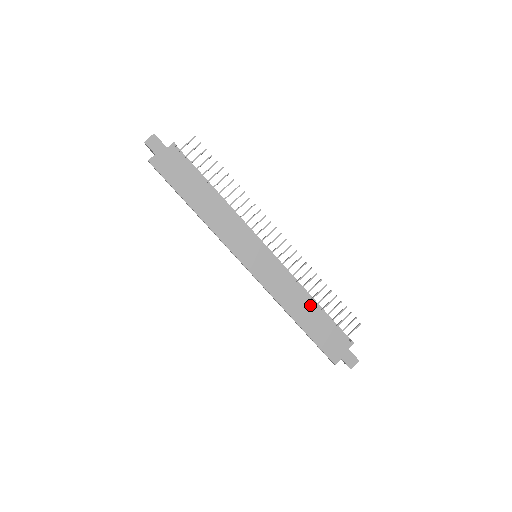
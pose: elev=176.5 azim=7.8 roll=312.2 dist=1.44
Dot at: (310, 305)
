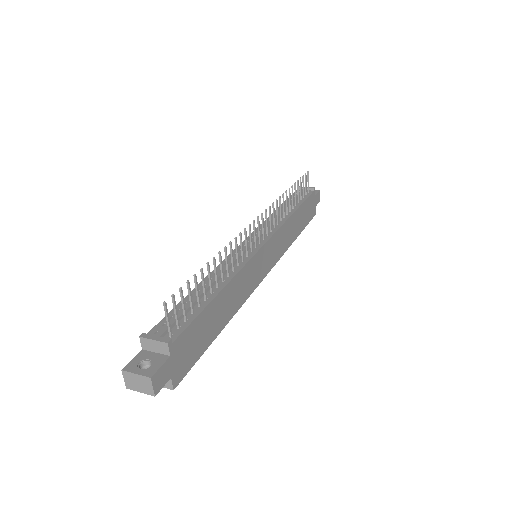
Dot at: (296, 216)
